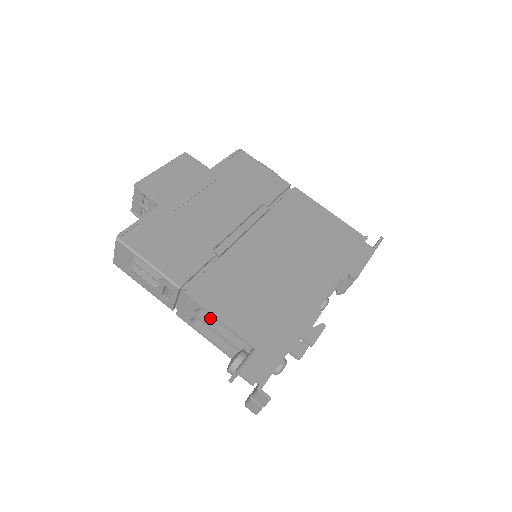
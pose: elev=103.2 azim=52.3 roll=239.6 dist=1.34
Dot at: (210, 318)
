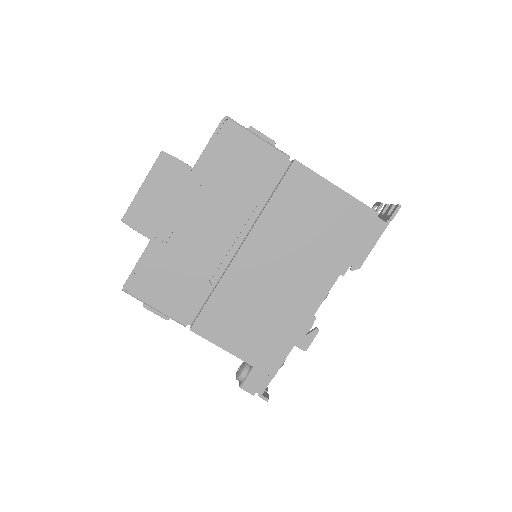
Dot at: occluded
